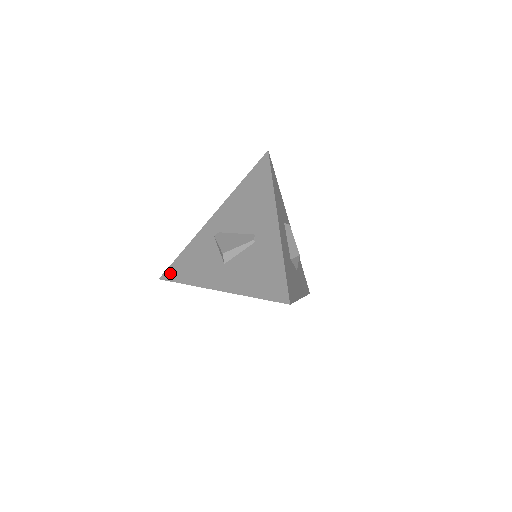
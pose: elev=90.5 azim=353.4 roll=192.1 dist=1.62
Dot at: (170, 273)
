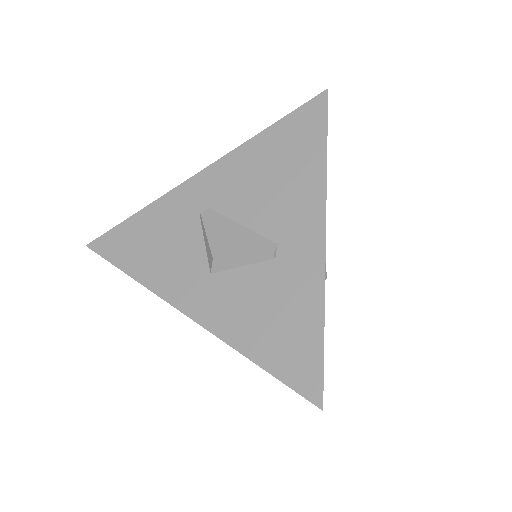
Dot at: (108, 244)
